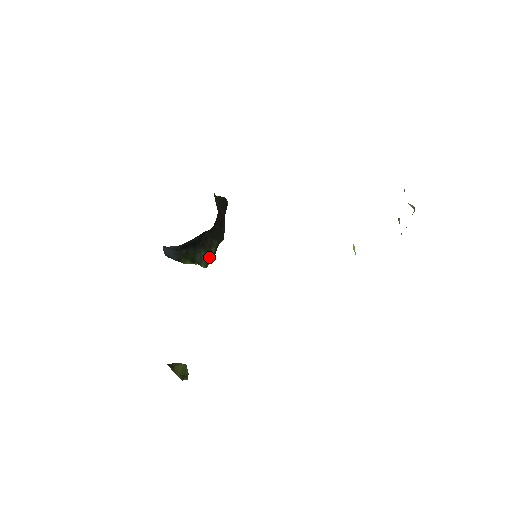
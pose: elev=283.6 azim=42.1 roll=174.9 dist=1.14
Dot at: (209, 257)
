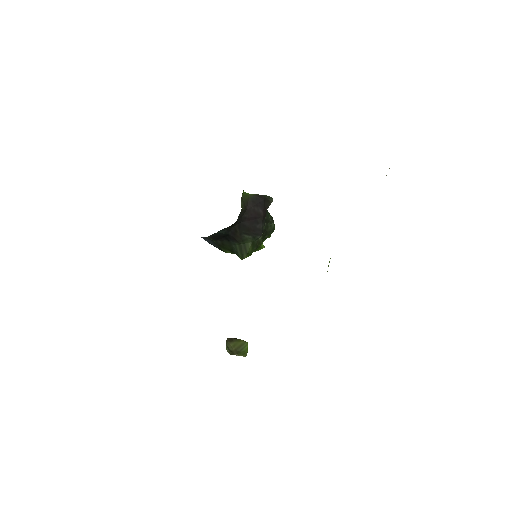
Dot at: (245, 250)
